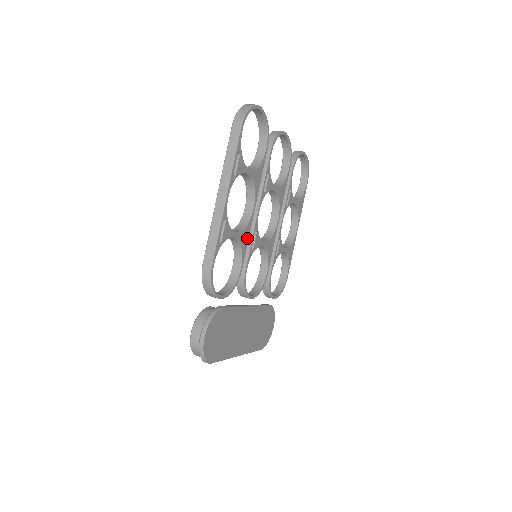
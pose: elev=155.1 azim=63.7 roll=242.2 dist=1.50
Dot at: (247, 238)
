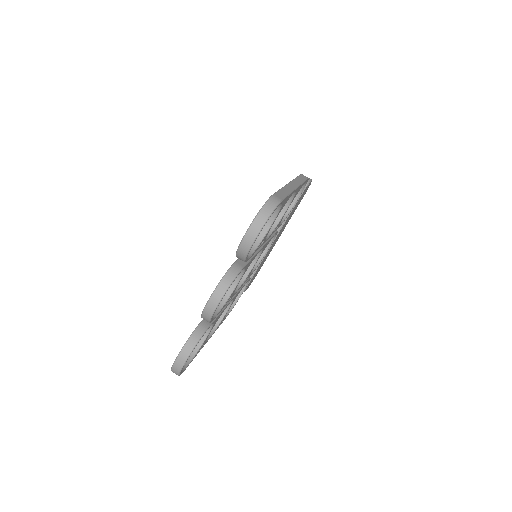
Dot at: (239, 291)
